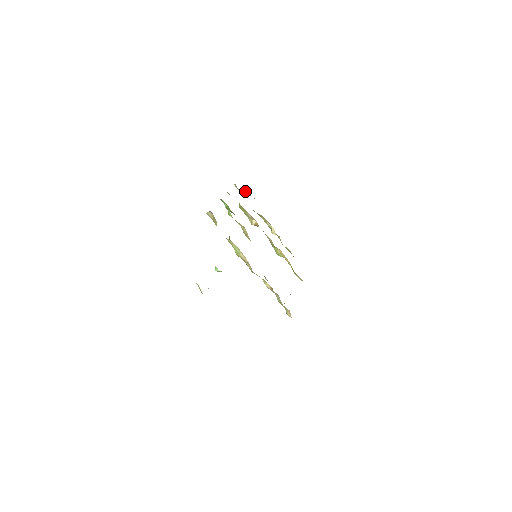
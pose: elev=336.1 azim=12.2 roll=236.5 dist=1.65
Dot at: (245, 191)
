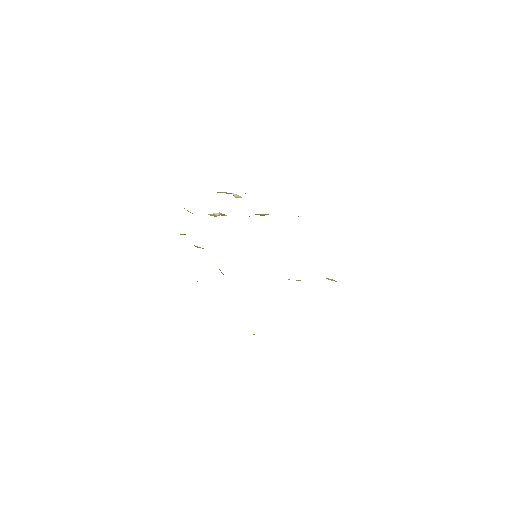
Dot at: occluded
